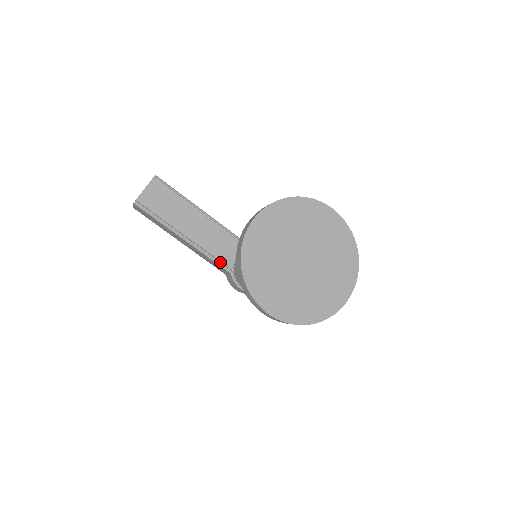
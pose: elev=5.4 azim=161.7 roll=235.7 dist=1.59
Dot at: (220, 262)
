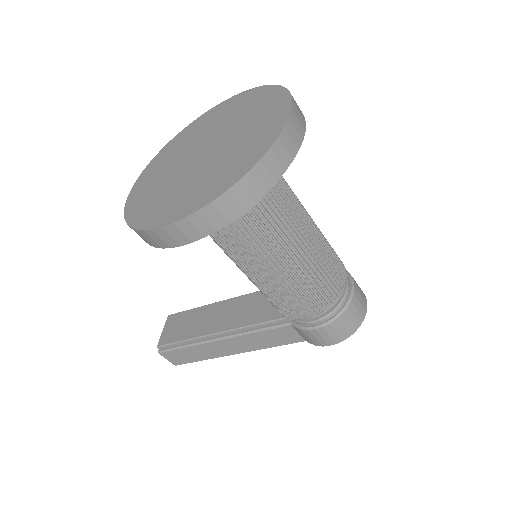
Dot at: (269, 324)
